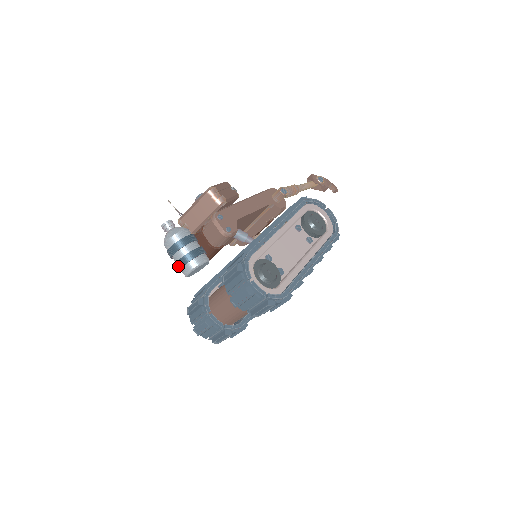
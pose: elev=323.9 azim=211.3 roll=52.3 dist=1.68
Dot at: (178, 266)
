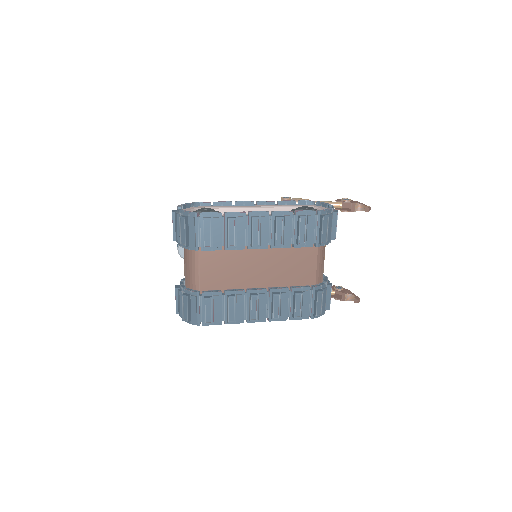
Dot at: occluded
